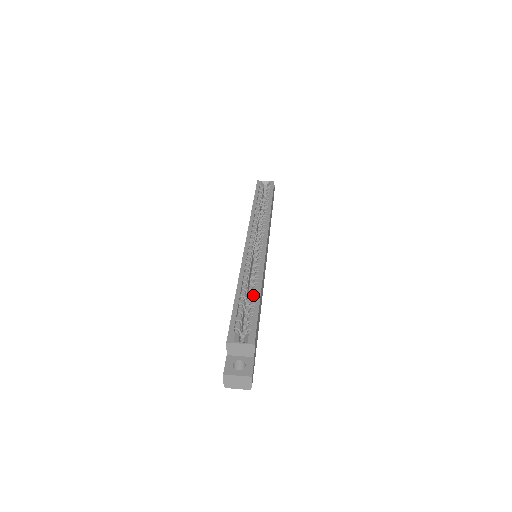
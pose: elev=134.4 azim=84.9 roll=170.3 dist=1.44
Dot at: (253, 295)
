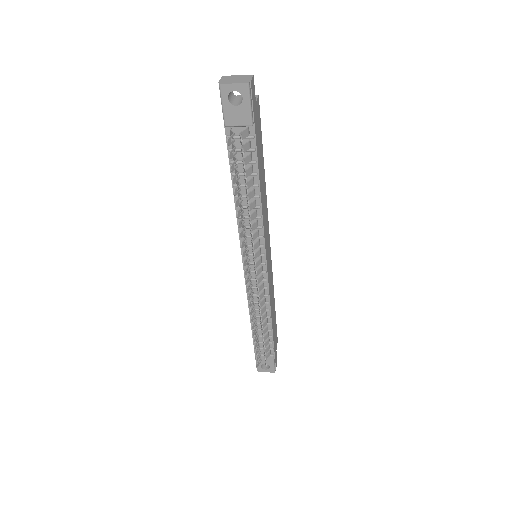
Dot at: occluded
